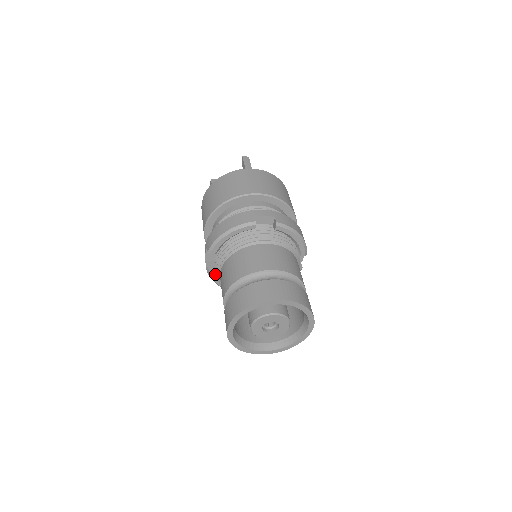
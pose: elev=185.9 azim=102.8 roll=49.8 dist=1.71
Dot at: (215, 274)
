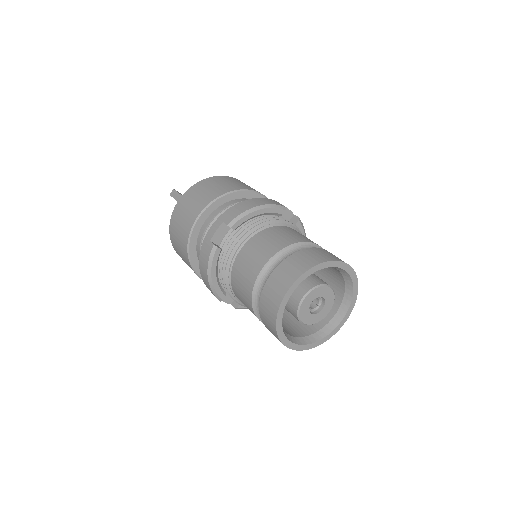
Dot at: (217, 259)
